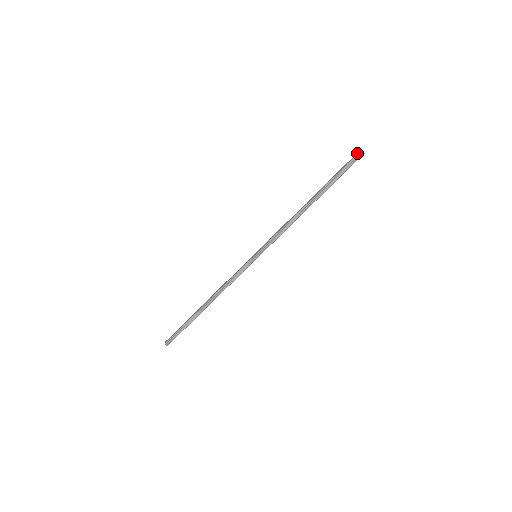
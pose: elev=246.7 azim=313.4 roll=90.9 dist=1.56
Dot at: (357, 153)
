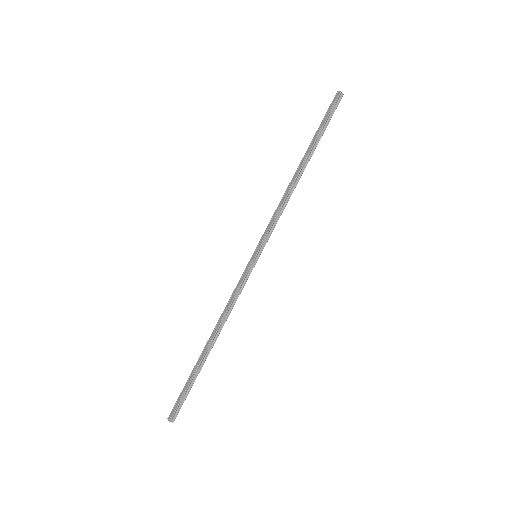
Dot at: (335, 96)
